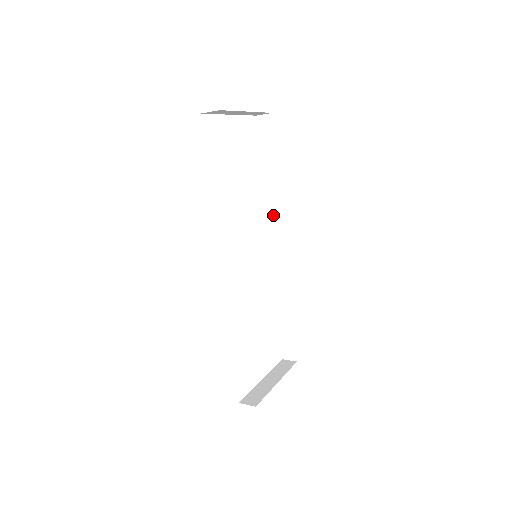
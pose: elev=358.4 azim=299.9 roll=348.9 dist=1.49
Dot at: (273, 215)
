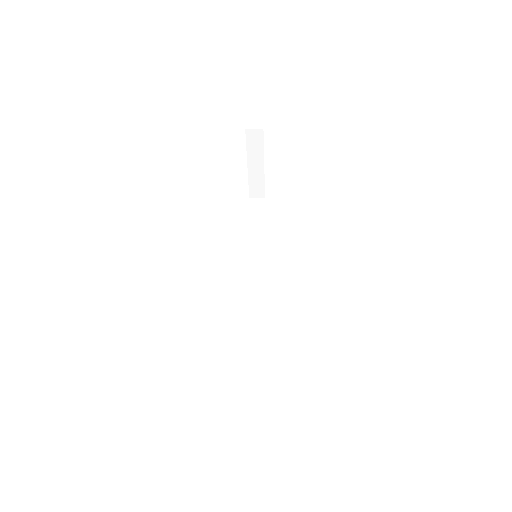
Dot at: (256, 262)
